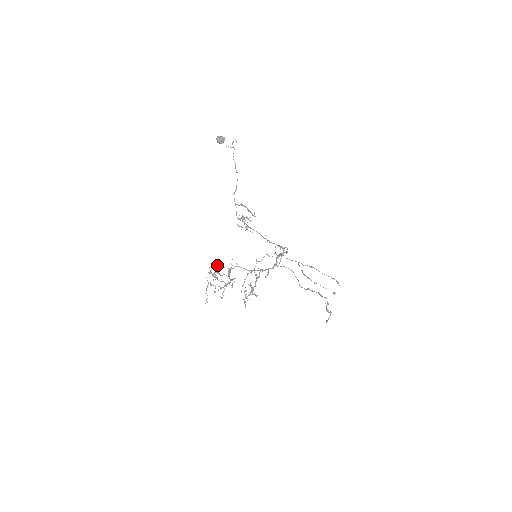
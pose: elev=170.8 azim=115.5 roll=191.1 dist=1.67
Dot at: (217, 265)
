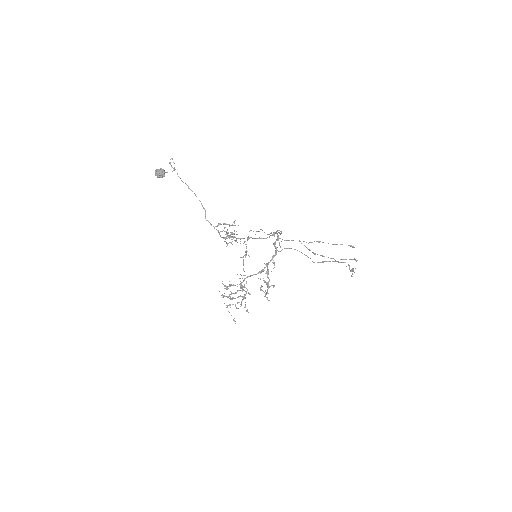
Dot at: (226, 287)
